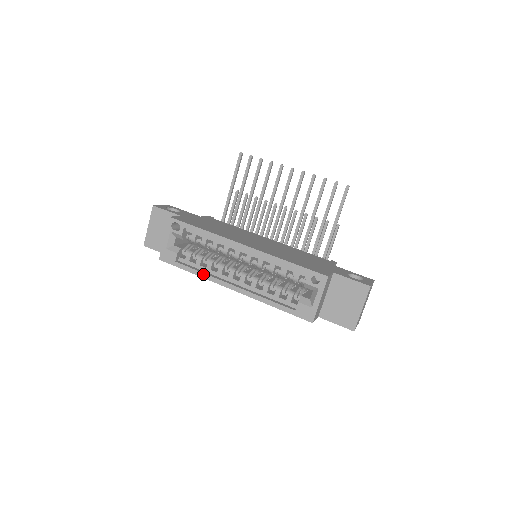
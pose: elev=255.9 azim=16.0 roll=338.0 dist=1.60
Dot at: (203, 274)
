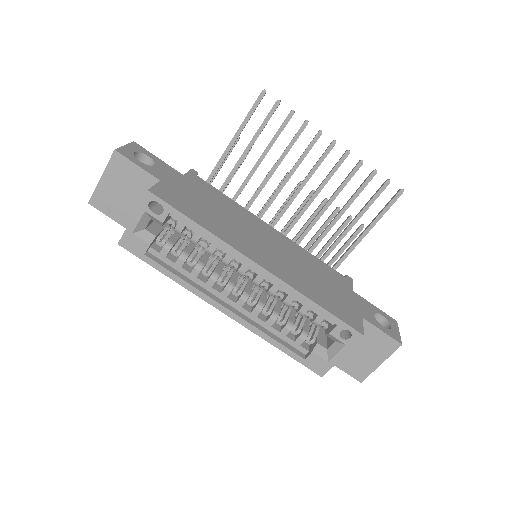
Dot at: (185, 283)
